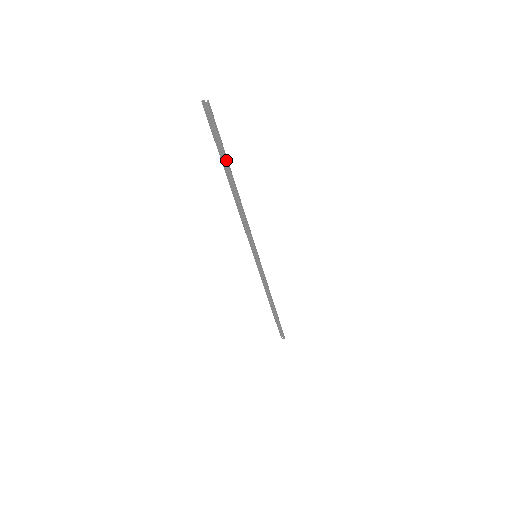
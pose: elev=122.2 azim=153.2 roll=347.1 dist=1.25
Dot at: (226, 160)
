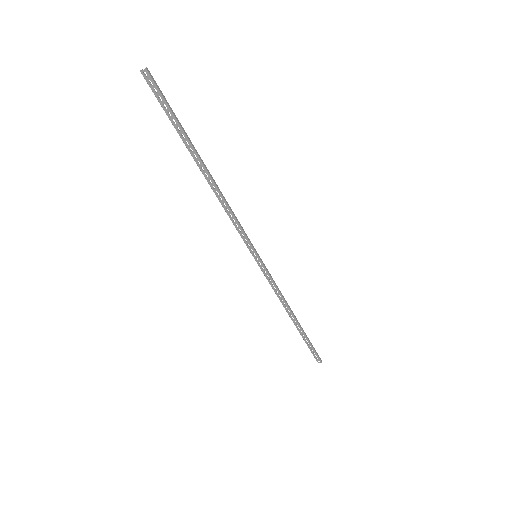
Dot at: (187, 137)
